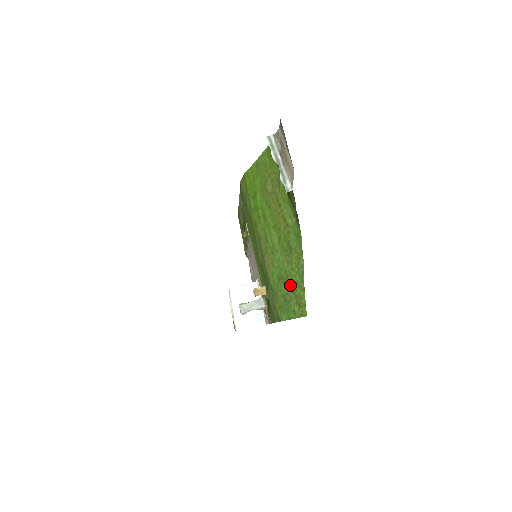
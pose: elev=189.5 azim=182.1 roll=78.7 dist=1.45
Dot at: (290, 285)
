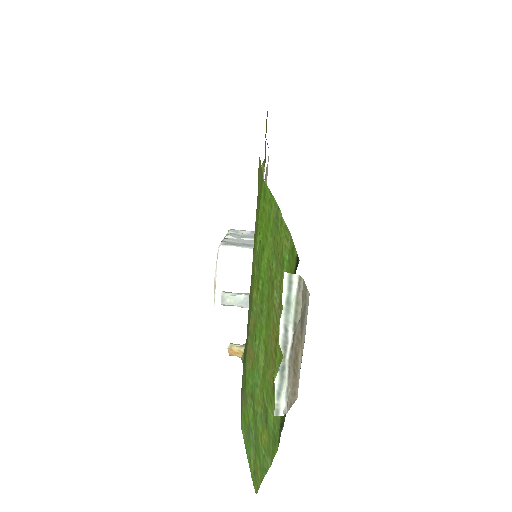
Dot at: (255, 437)
